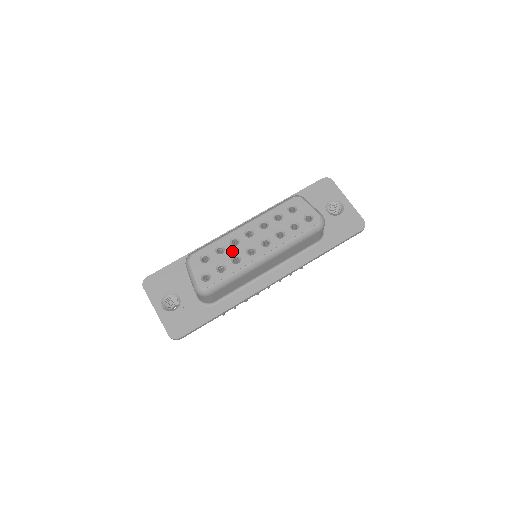
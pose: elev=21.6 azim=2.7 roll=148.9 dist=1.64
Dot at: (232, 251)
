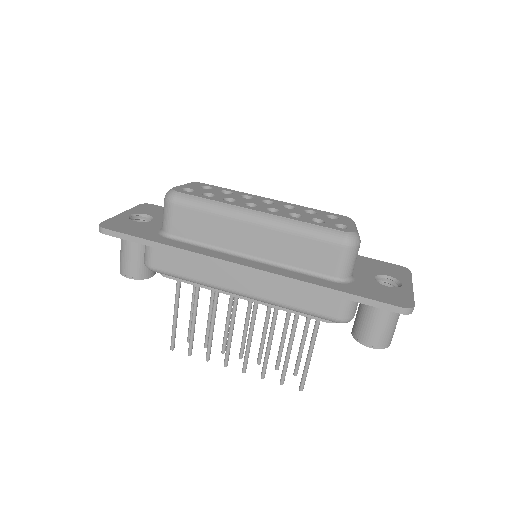
Dot at: (235, 197)
